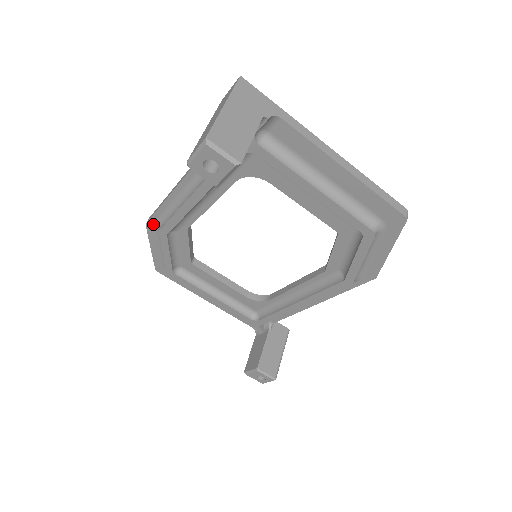
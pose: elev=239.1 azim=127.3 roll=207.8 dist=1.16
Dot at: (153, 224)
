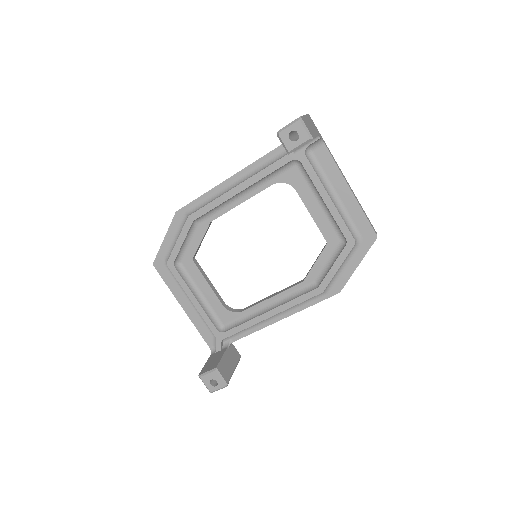
Dot at: (183, 213)
